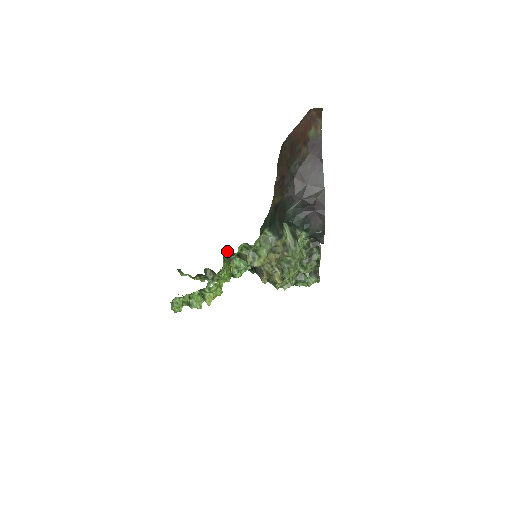
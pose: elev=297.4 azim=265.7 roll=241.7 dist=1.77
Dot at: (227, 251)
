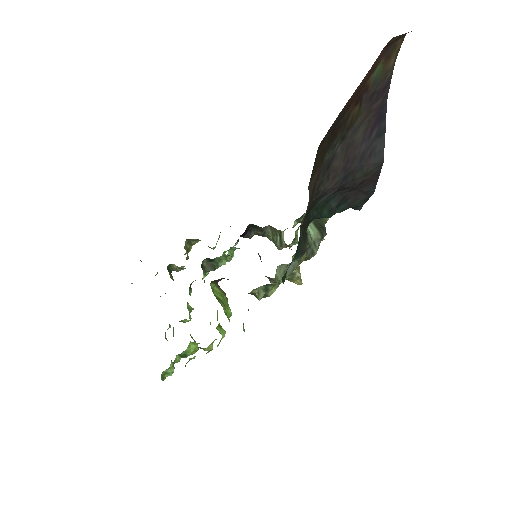
Dot at: (215, 281)
